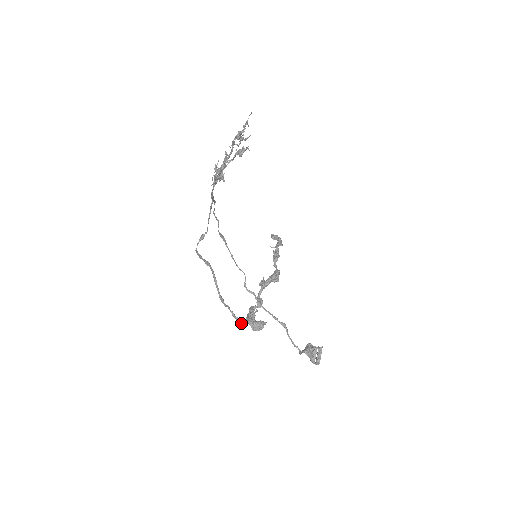
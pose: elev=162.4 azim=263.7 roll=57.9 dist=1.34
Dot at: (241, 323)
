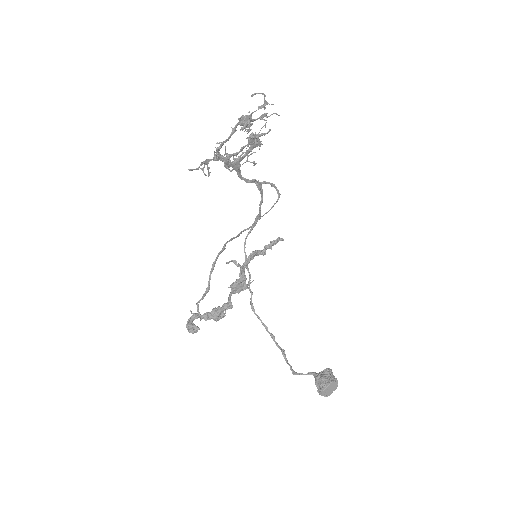
Dot at: occluded
